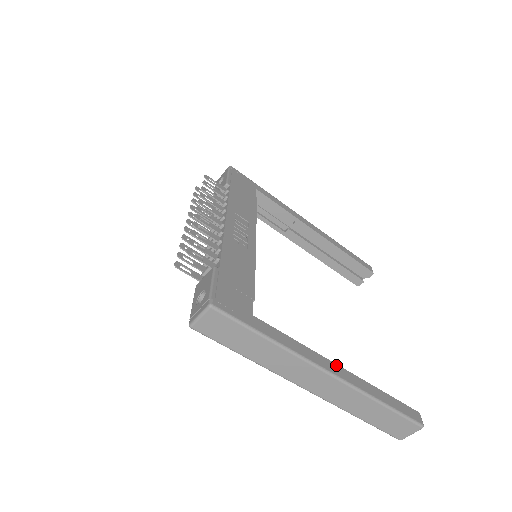
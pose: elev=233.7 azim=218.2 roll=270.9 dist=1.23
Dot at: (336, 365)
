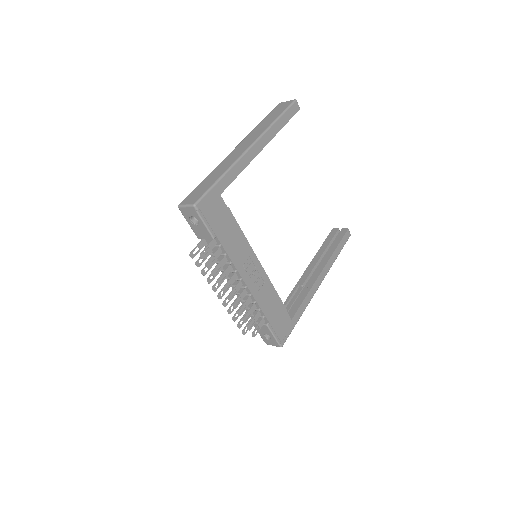
Dot at: (320, 276)
